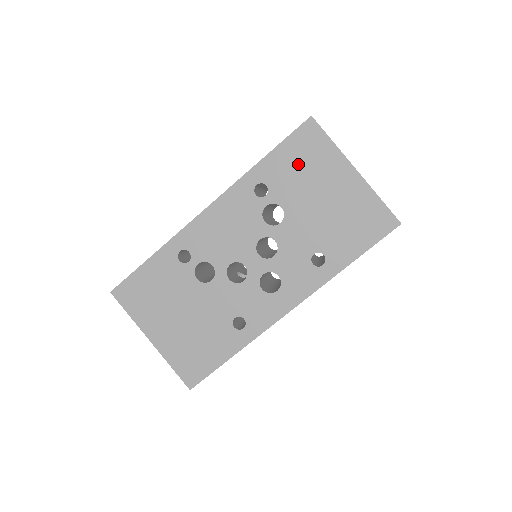
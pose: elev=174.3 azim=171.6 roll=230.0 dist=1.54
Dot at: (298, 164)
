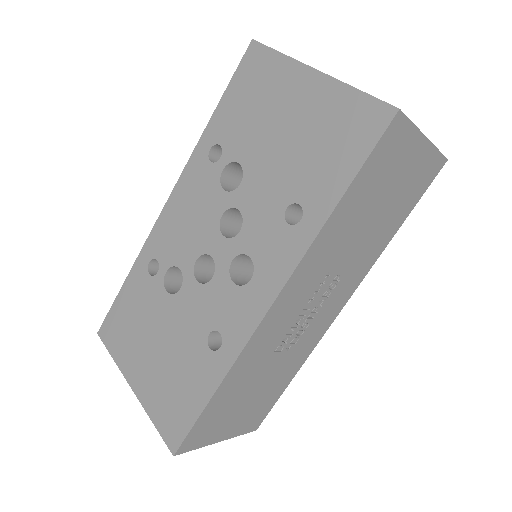
Dot at: (248, 102)
